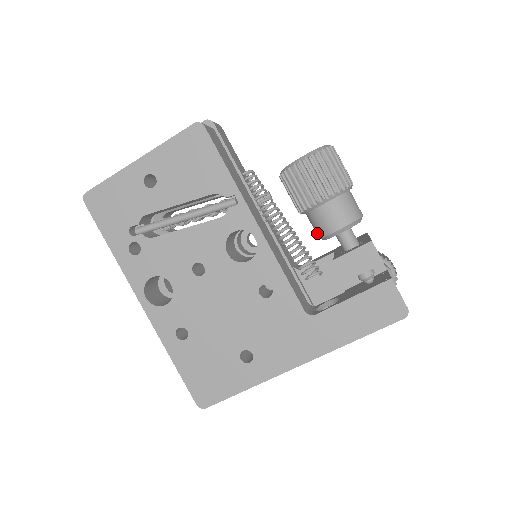
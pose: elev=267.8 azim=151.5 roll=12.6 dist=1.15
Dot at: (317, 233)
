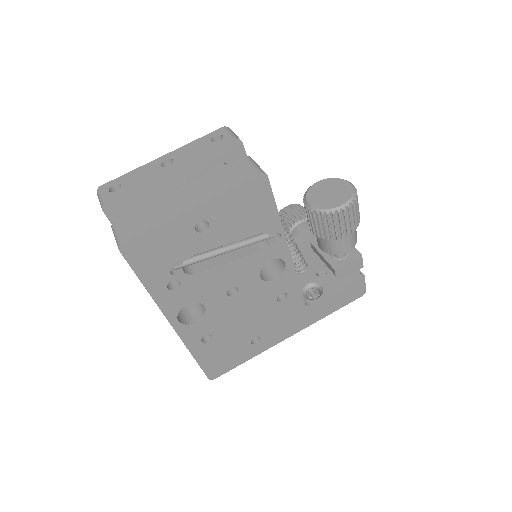
Dot at: (325, 250)
